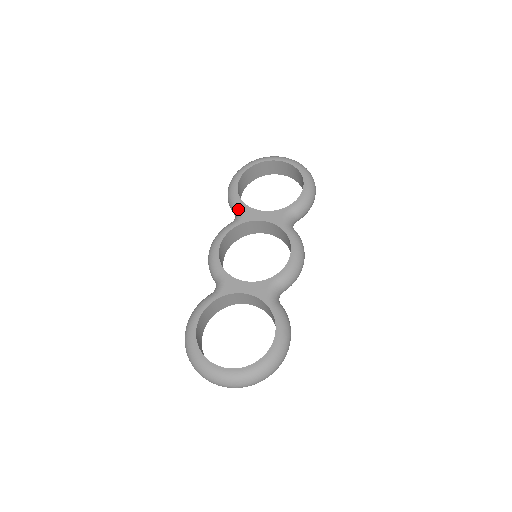
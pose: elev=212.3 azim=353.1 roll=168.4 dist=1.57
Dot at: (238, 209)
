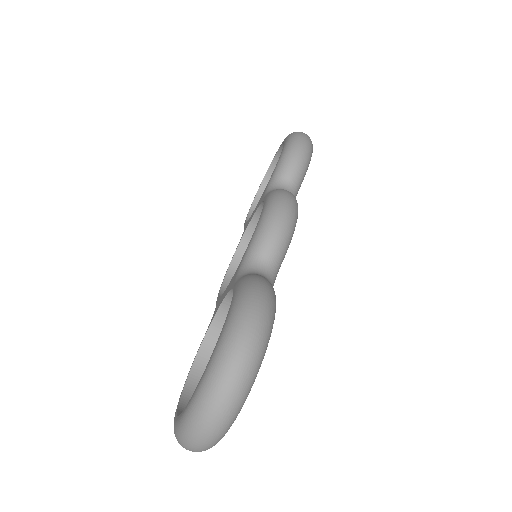
Dot at: occluded
